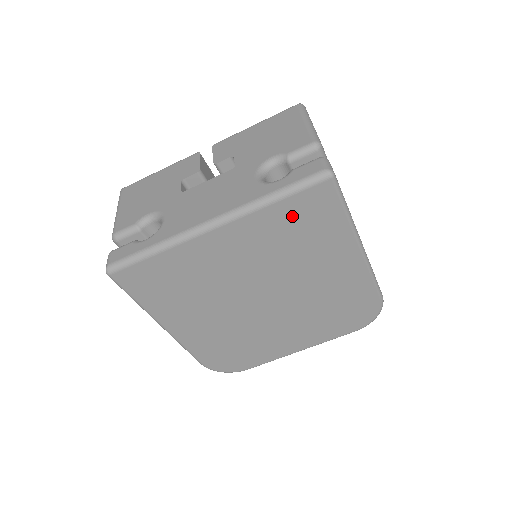
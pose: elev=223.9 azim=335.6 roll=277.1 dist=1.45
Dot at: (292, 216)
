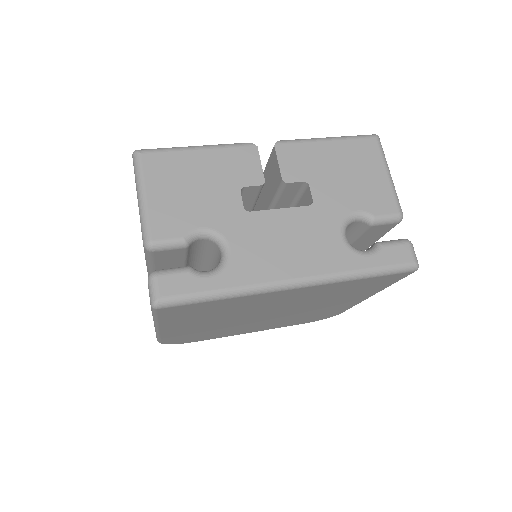
Dot at: (360, 284)
